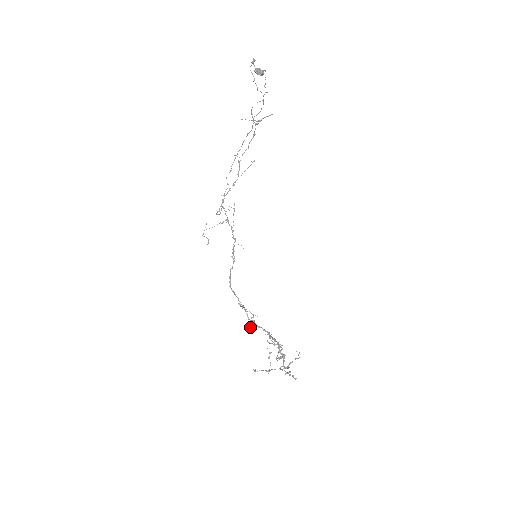
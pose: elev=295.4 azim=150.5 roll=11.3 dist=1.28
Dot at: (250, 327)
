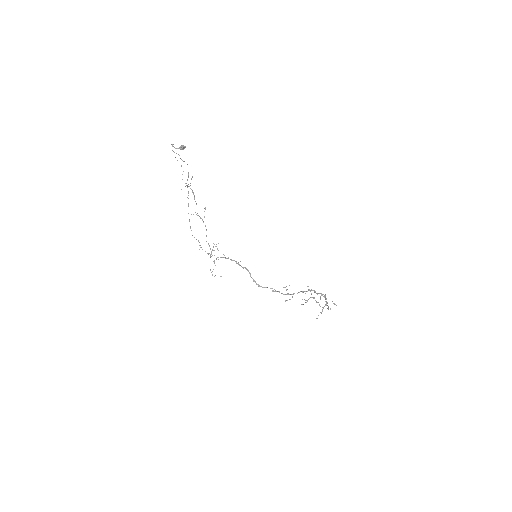
Dot at: occluded
